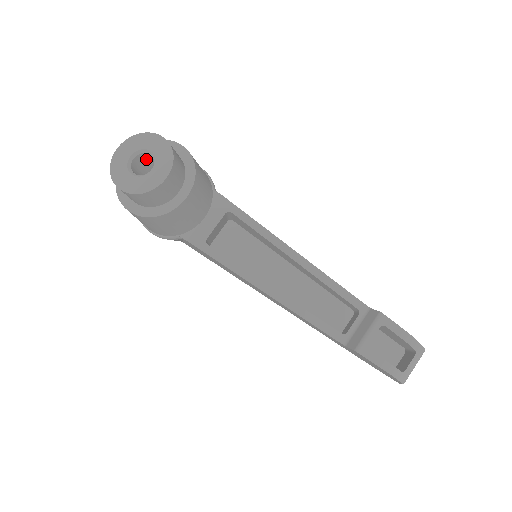
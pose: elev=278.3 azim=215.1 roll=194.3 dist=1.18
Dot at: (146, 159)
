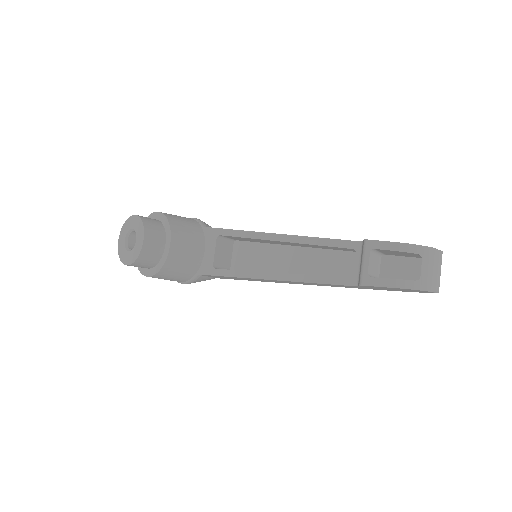
Dot at: occluded
